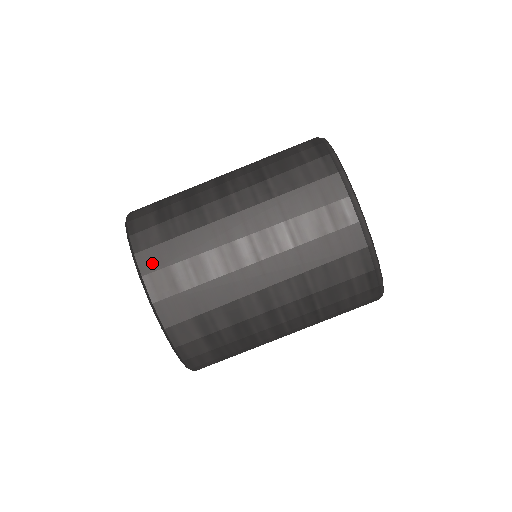
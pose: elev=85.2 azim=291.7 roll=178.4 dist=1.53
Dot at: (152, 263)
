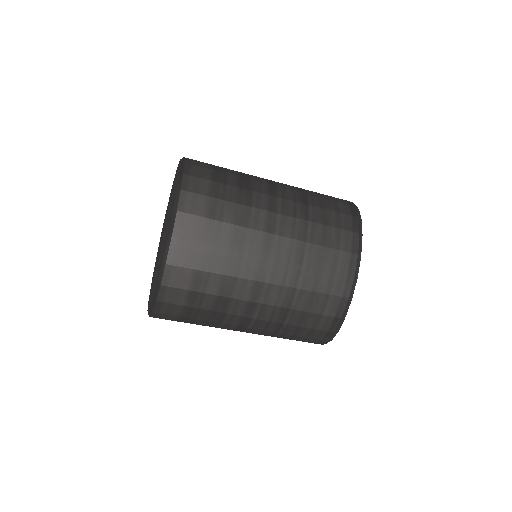
Dot at: (192, 206)
